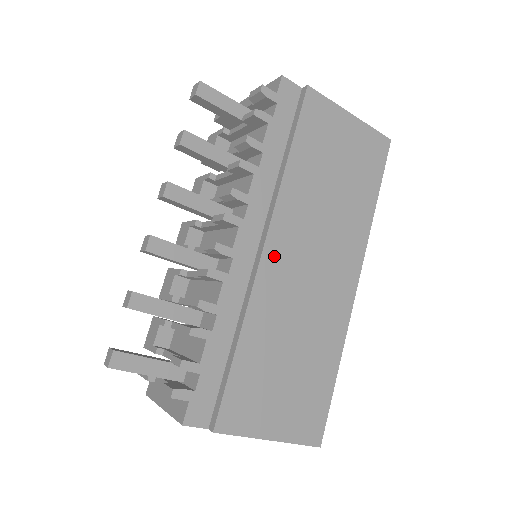
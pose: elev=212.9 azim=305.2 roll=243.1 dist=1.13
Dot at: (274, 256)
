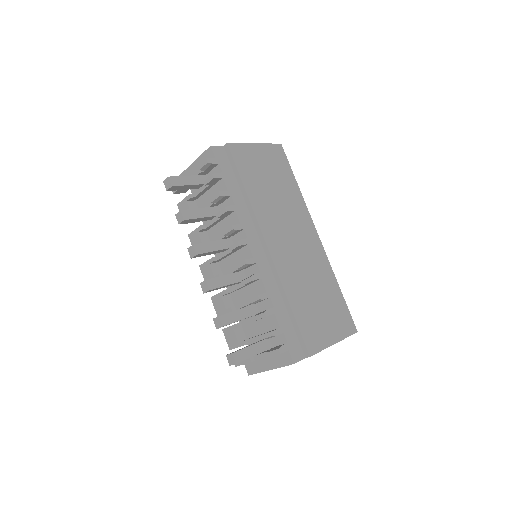
Dot at: (274, 248)
